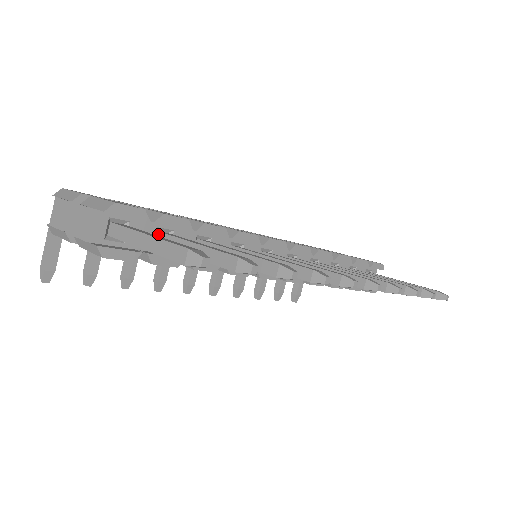
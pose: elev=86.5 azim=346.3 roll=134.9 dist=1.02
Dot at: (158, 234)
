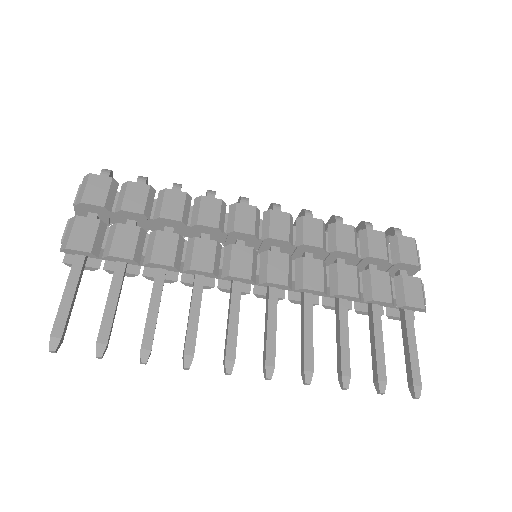
Dot at: occluded
